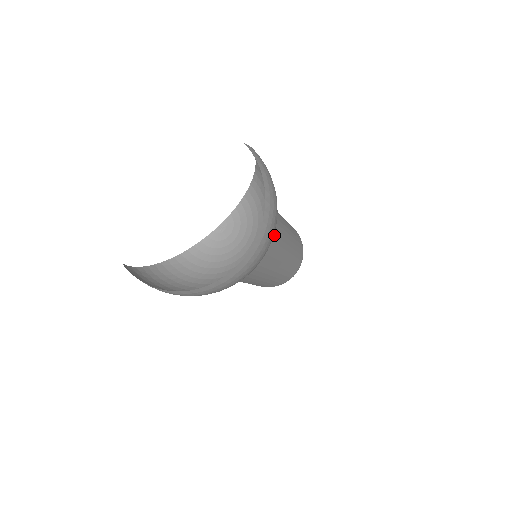
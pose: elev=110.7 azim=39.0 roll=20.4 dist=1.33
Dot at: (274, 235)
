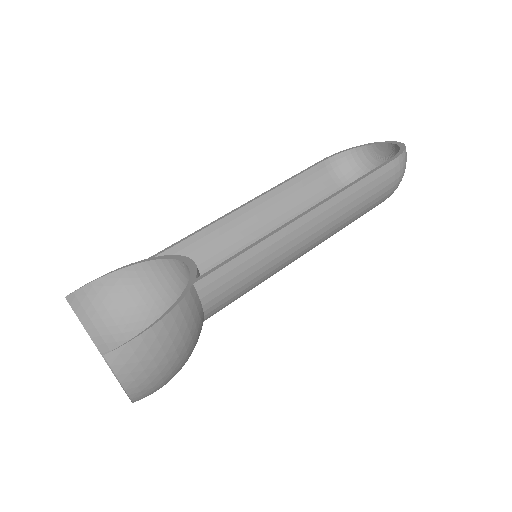
Dot at: (248, 290)
